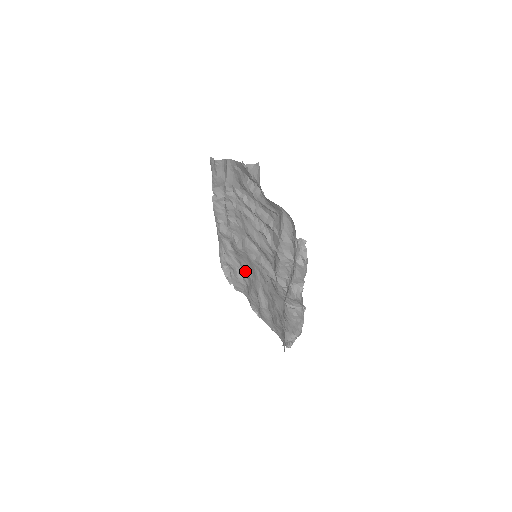
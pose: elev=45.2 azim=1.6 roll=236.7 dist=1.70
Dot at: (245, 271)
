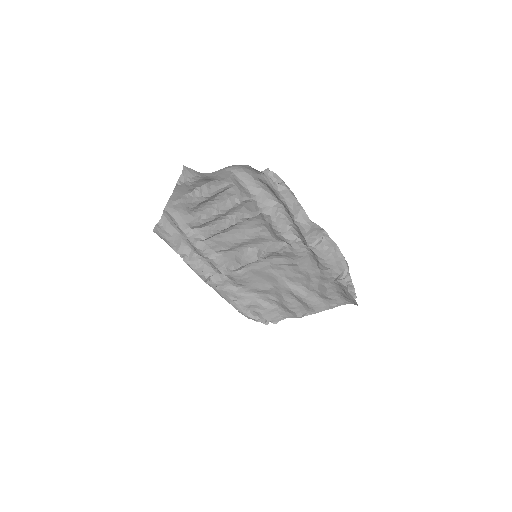
Dot at: (264, 290)
